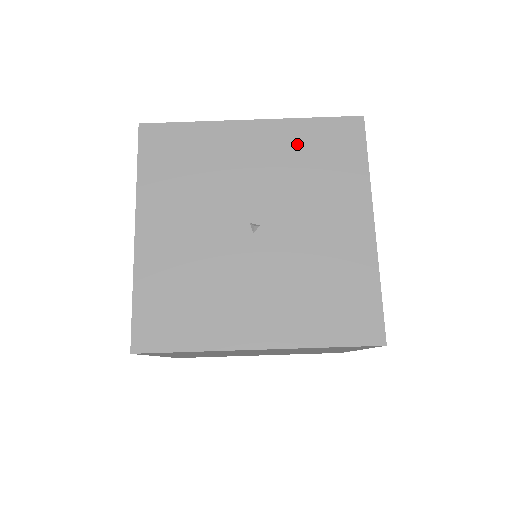
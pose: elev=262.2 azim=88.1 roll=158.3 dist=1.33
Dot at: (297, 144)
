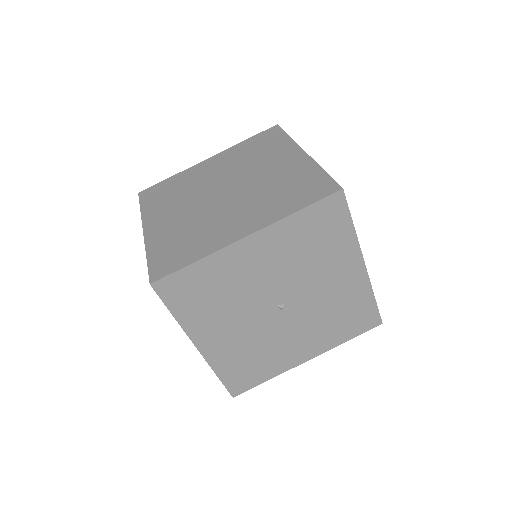
Dot at: (293, 238)
